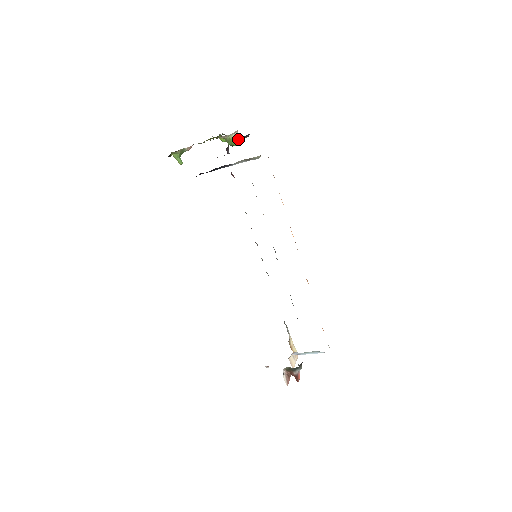
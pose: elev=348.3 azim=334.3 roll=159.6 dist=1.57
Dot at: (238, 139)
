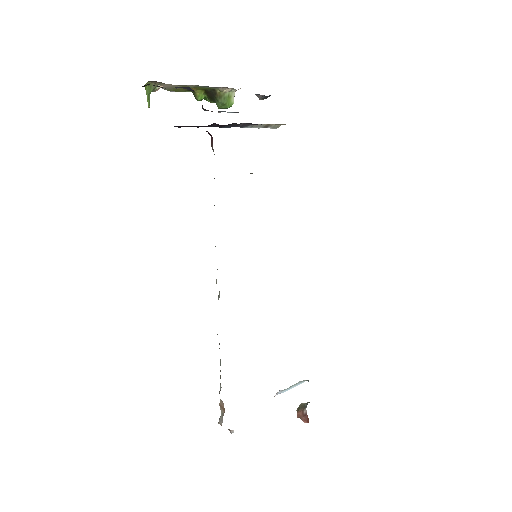
Dot at: occluded
